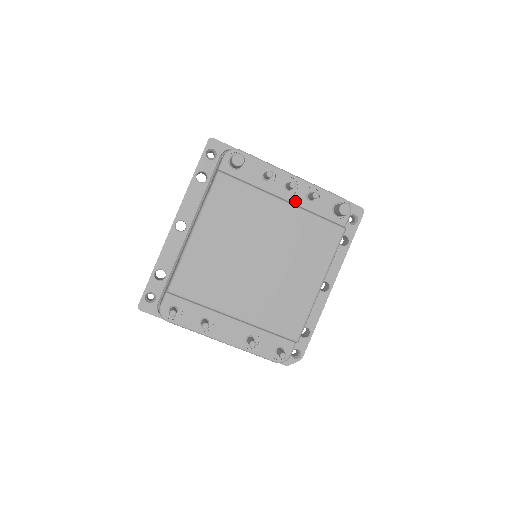
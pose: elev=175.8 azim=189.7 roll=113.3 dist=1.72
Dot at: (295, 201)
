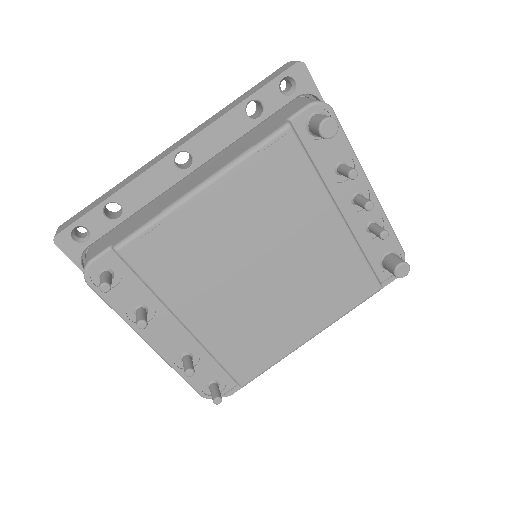
Dot at: (351, 221)
